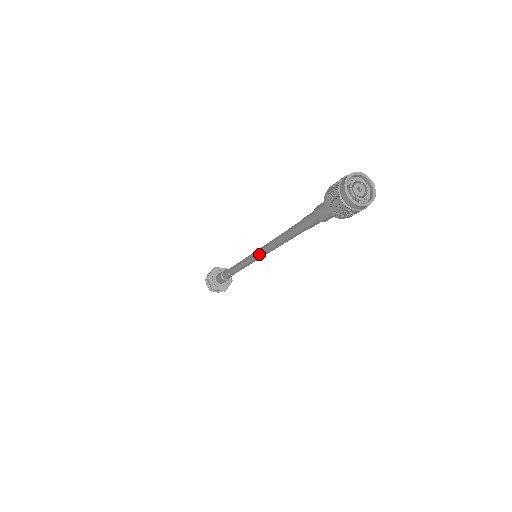
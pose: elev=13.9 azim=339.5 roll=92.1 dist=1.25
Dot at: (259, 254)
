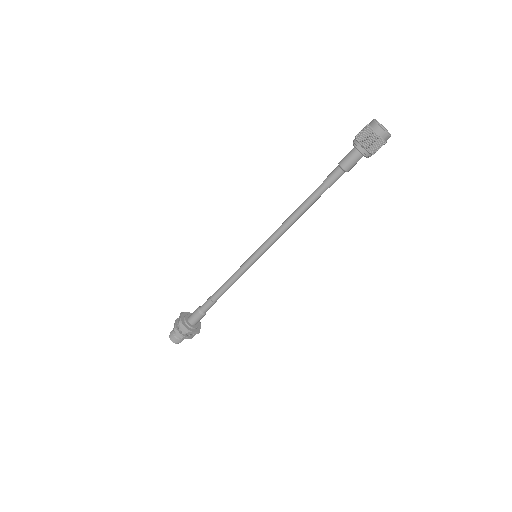
Dot at: (265, 247)
